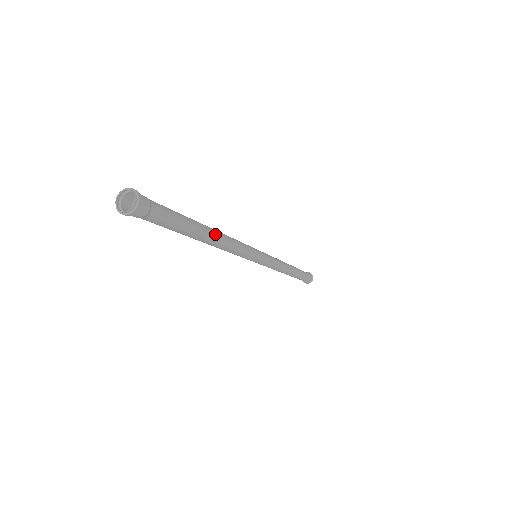
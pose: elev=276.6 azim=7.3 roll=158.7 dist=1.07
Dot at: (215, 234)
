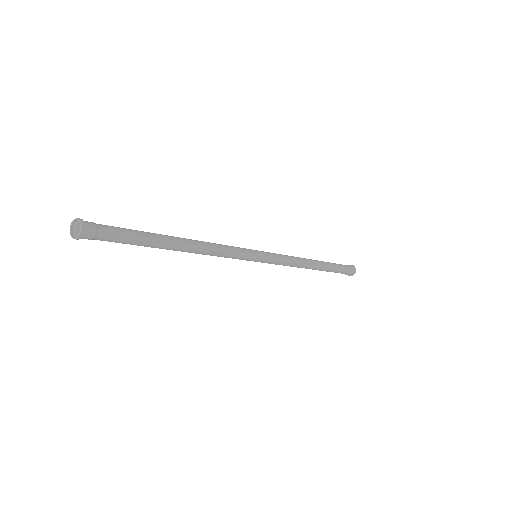
Dot at: (185, 246)
